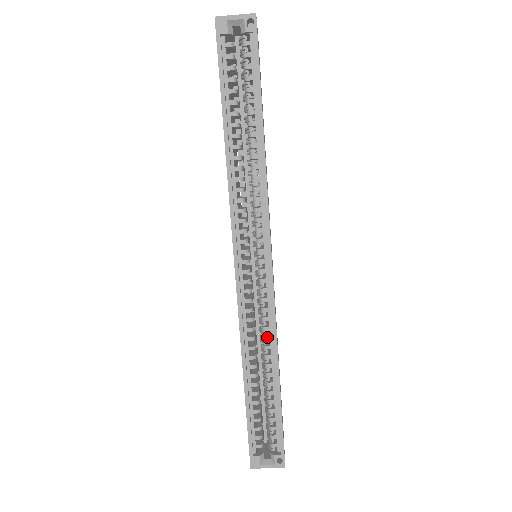
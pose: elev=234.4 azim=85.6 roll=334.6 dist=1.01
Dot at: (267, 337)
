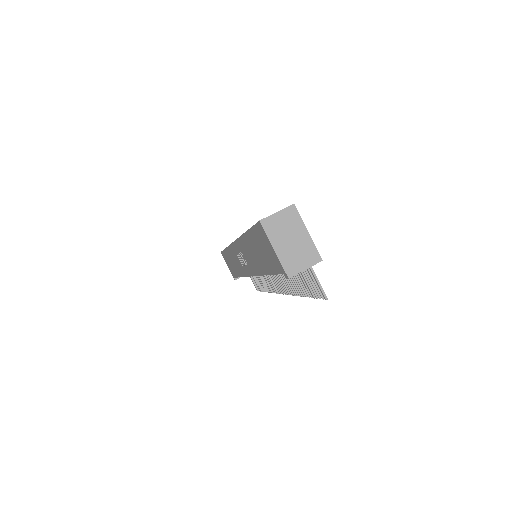
Dot at: occluded
